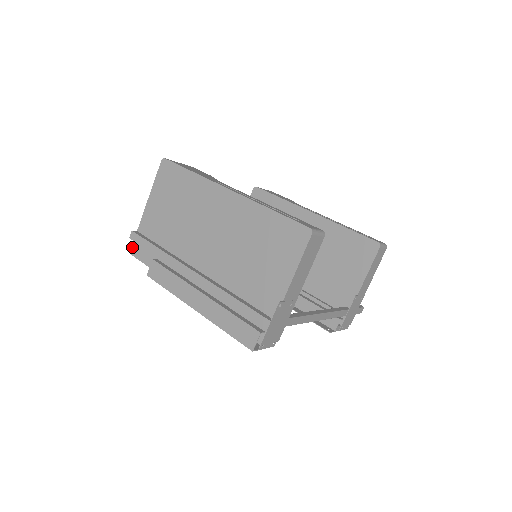
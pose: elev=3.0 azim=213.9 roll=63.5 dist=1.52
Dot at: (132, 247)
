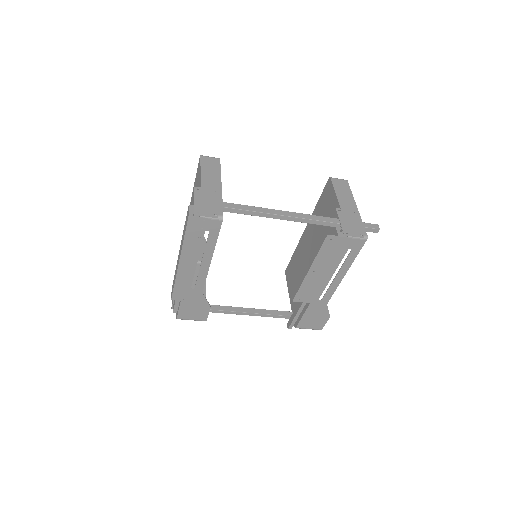
Dot at: (173, 310)
